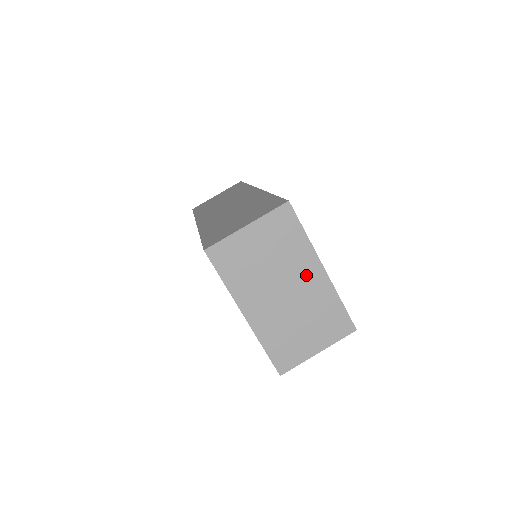
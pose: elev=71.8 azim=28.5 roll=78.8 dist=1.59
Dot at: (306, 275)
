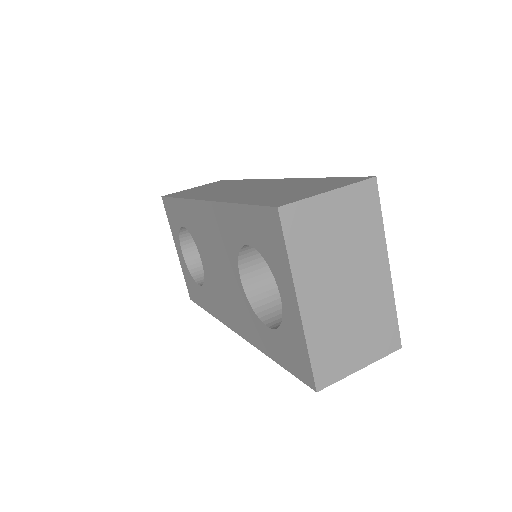
Dot at: (371, 270)
